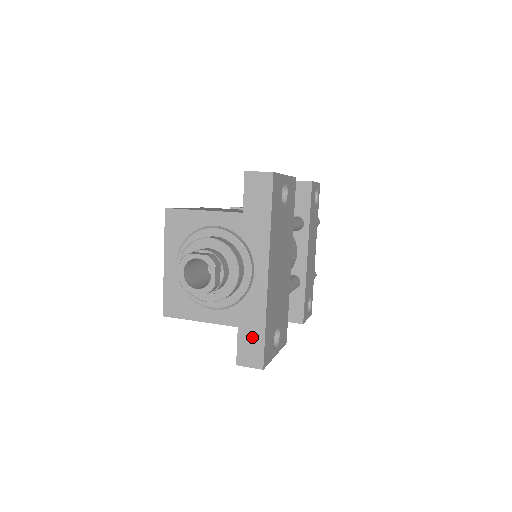
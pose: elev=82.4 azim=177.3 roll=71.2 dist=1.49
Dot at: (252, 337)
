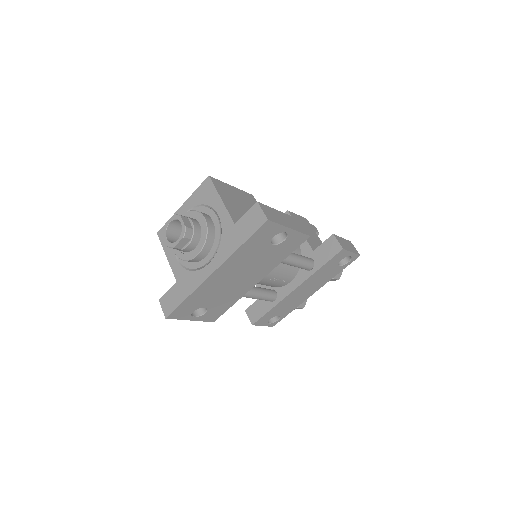
Dot at: (177, 296)
